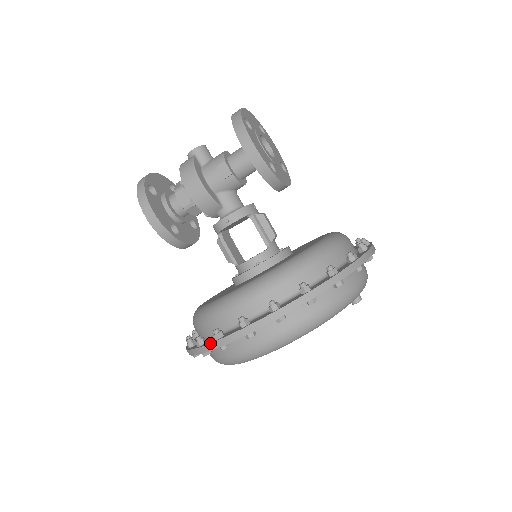
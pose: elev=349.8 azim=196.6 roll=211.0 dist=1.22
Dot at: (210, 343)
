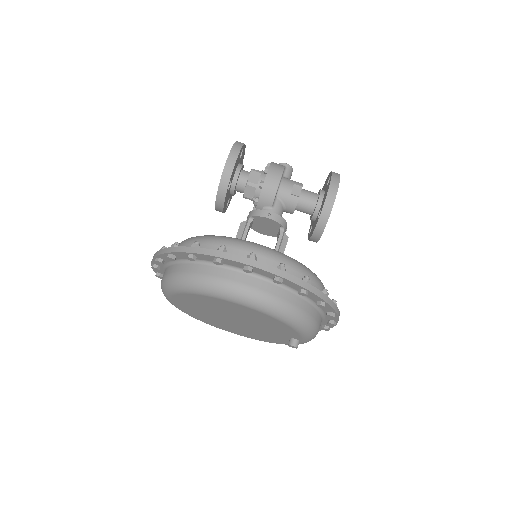
Dot at: (212, 249)
